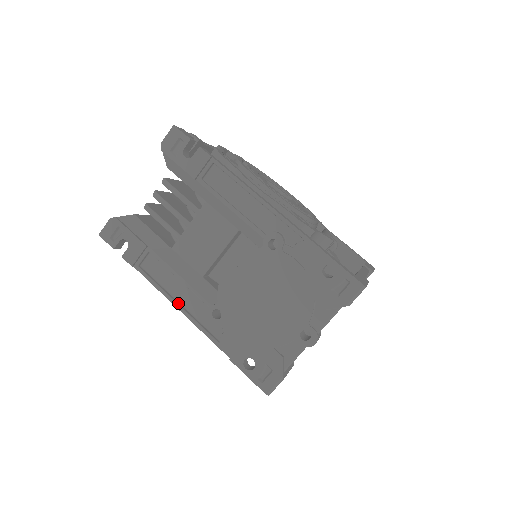
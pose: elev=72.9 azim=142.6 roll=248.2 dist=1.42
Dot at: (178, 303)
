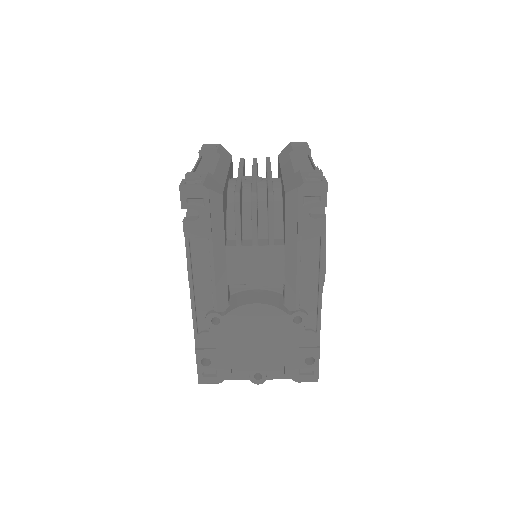
Dot at: (194, 288)
